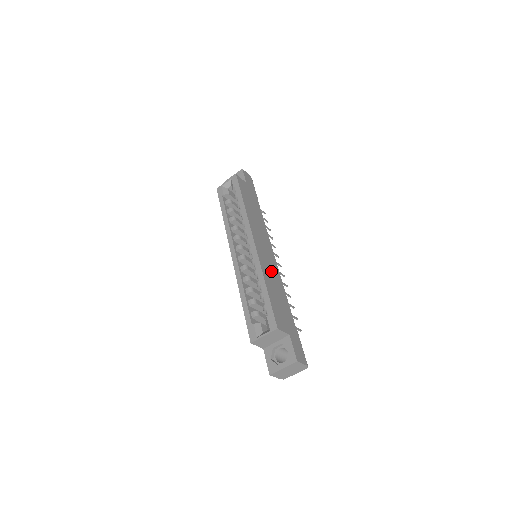
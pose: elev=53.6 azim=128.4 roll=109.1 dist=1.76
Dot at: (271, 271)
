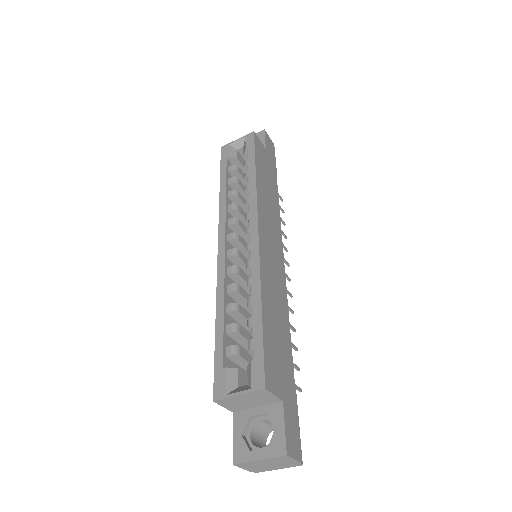
Dot at: (274, 284)
